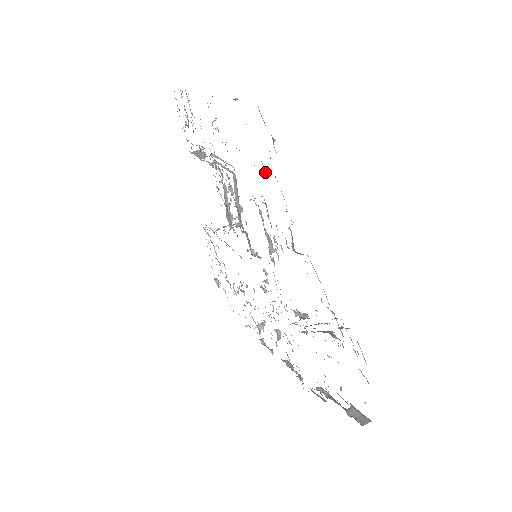
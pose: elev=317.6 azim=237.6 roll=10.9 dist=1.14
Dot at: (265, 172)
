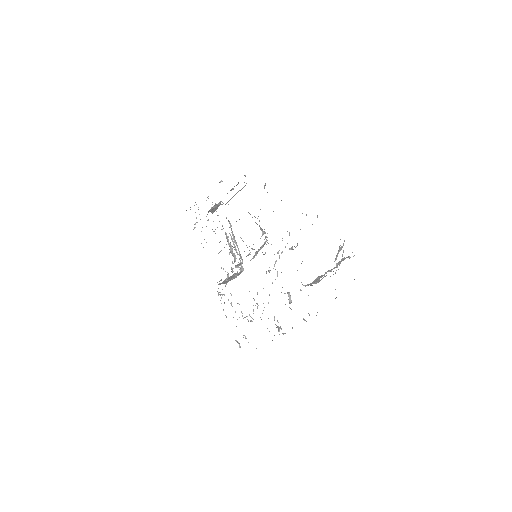
Dot at: occluded
